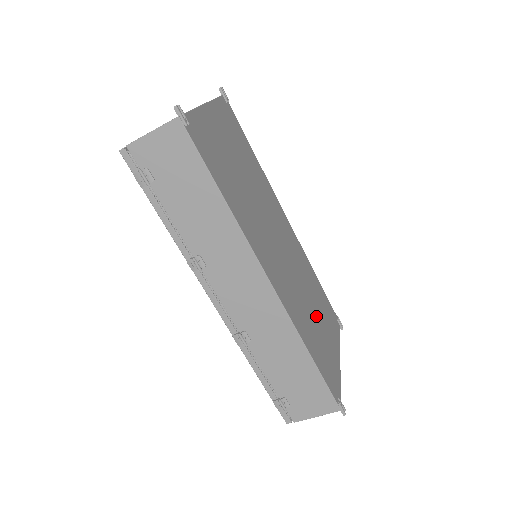
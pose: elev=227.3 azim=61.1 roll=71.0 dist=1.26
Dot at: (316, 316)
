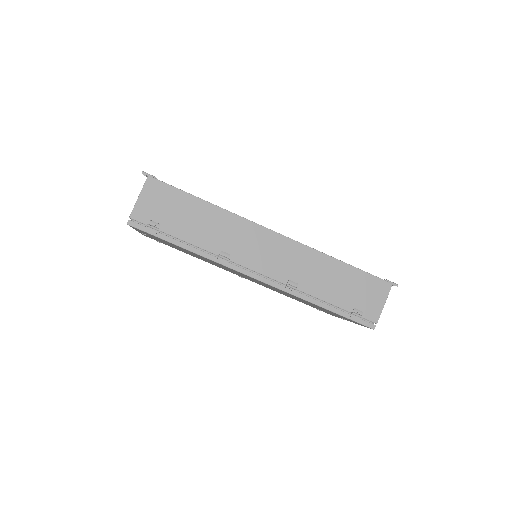
Dot at: occluded
